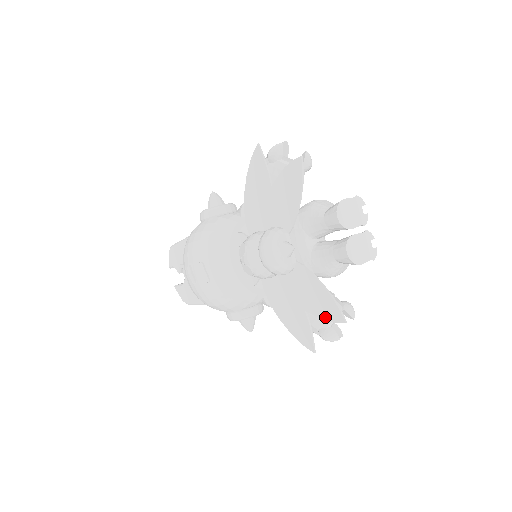
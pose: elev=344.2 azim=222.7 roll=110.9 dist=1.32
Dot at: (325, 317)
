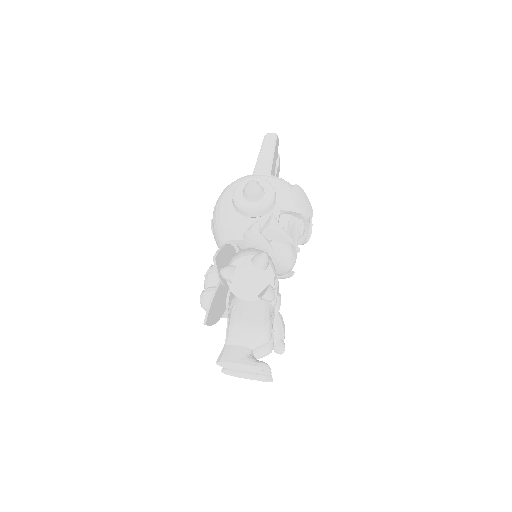
Dot at: occluded
